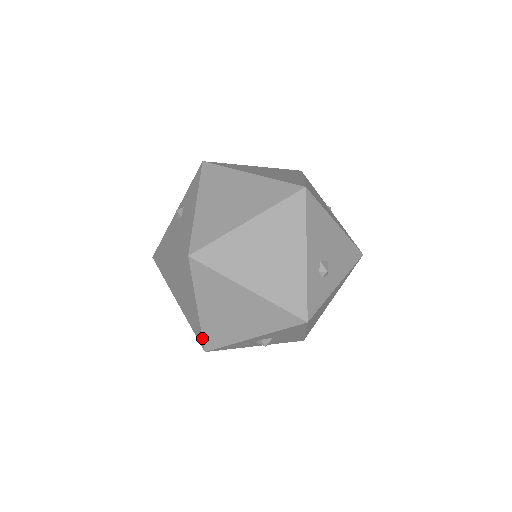
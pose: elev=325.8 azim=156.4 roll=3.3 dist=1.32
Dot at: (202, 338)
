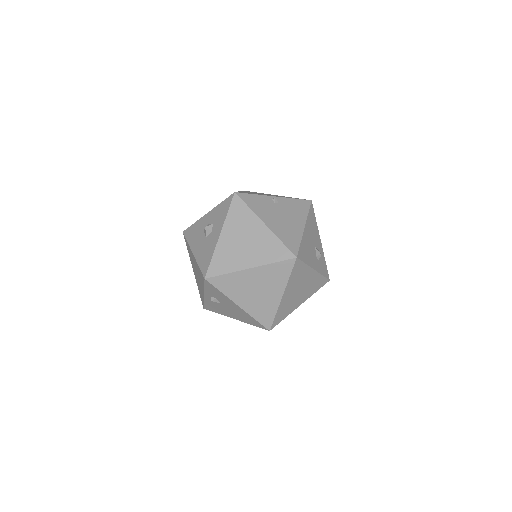
Dot at: occluded
